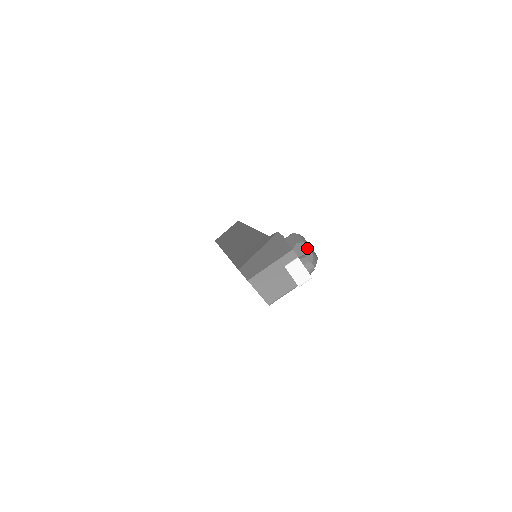
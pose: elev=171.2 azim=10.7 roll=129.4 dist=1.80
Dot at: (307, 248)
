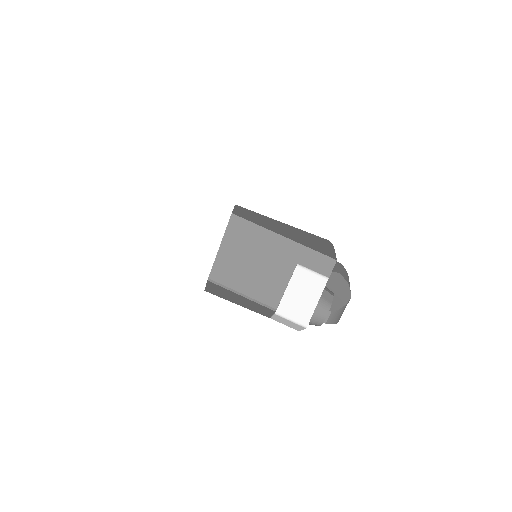
Dot at: (345, 293)
